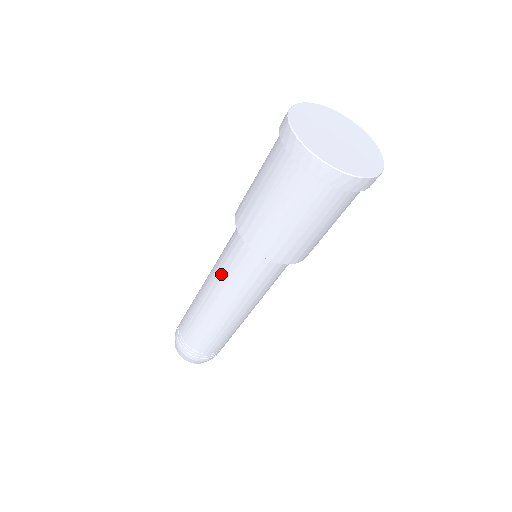
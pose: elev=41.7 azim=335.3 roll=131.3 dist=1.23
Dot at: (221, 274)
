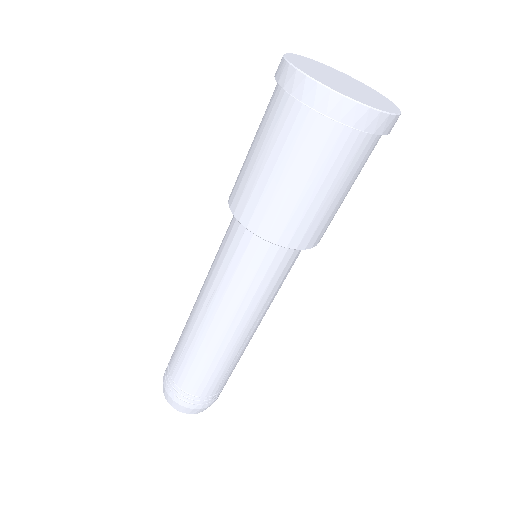
Dot at: (212, 265)
